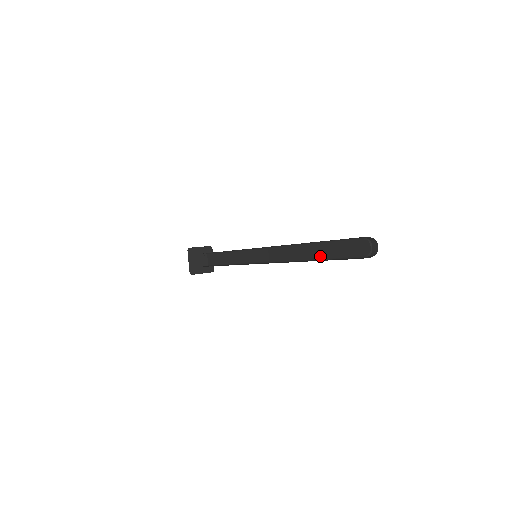
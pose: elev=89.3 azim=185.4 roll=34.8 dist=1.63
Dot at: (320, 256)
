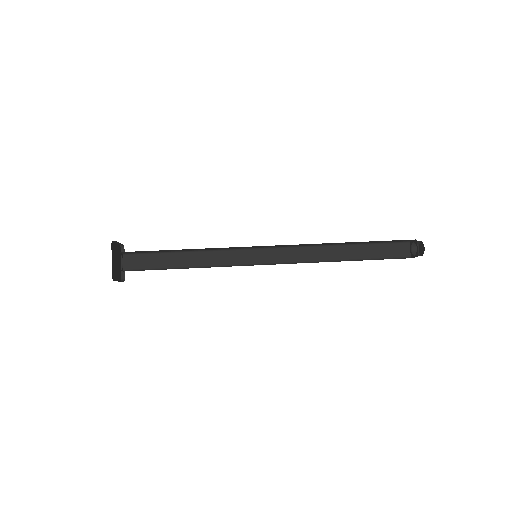
Dot at: (349, 257)
